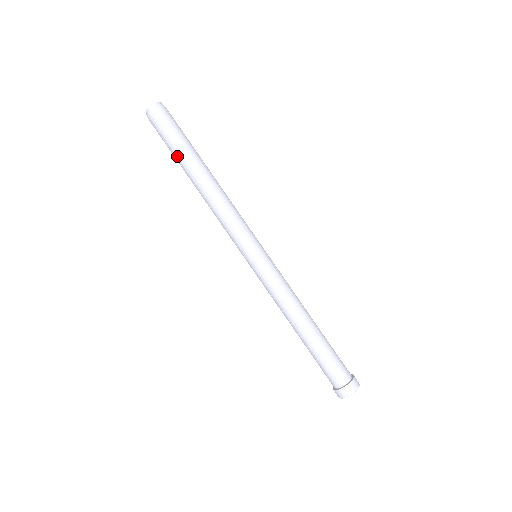
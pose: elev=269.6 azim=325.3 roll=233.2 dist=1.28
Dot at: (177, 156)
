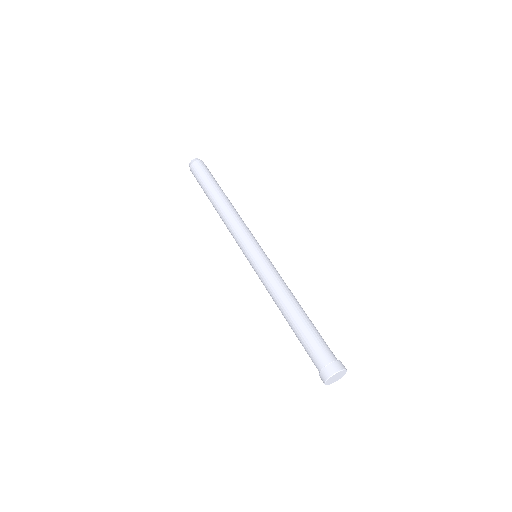
Dot at: (207, 185)
